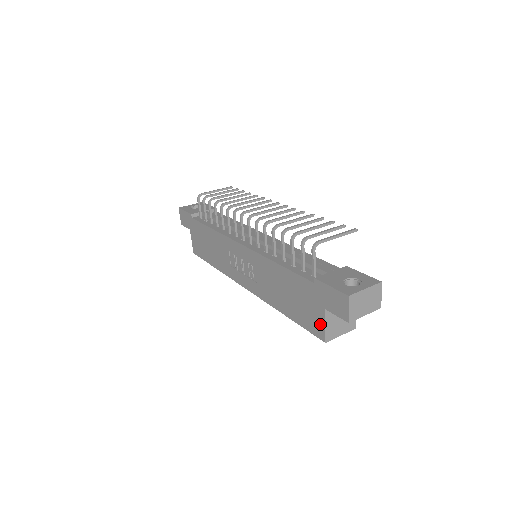
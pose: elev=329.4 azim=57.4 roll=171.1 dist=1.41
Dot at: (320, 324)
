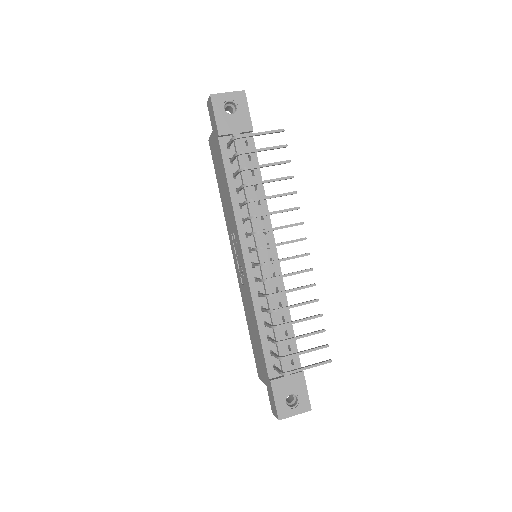
Dot at: (261, 376)
